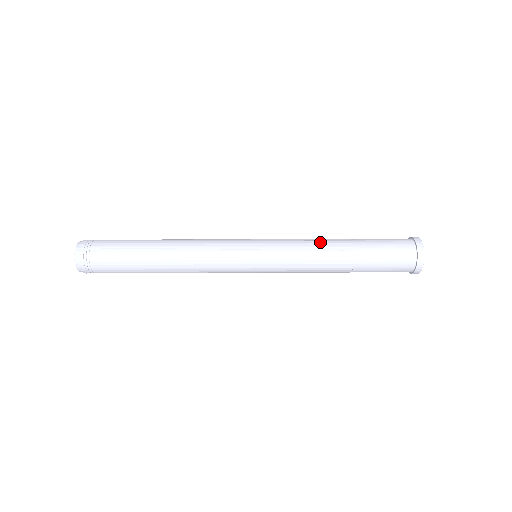
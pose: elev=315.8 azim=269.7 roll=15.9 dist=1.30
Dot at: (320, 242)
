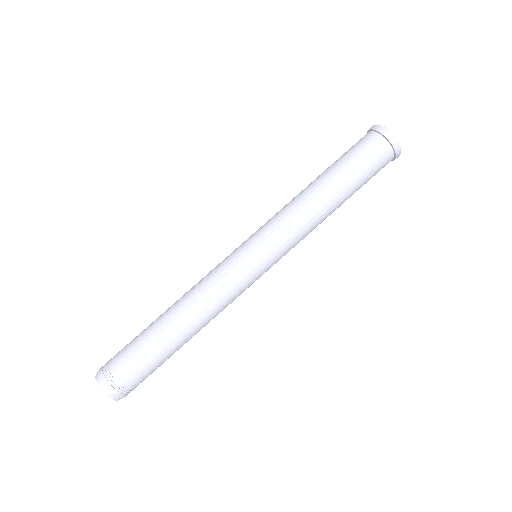
Dot at: (299, 198)
